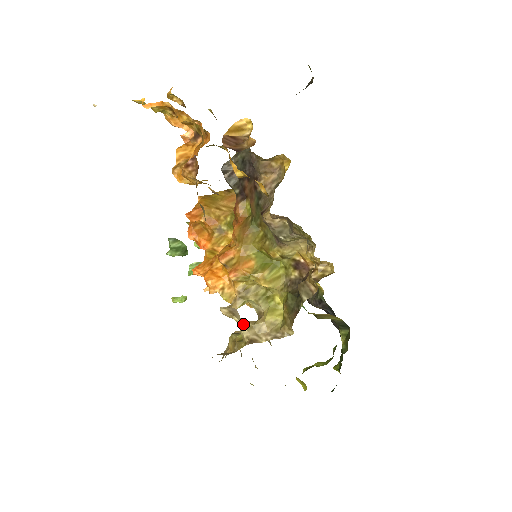
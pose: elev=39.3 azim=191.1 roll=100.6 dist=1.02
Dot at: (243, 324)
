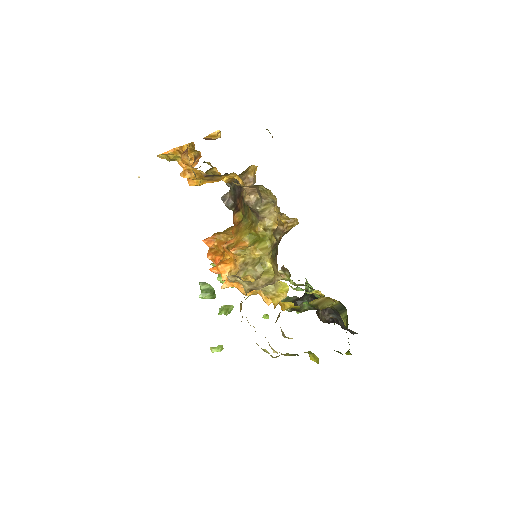
Dot at: (244, 282)
